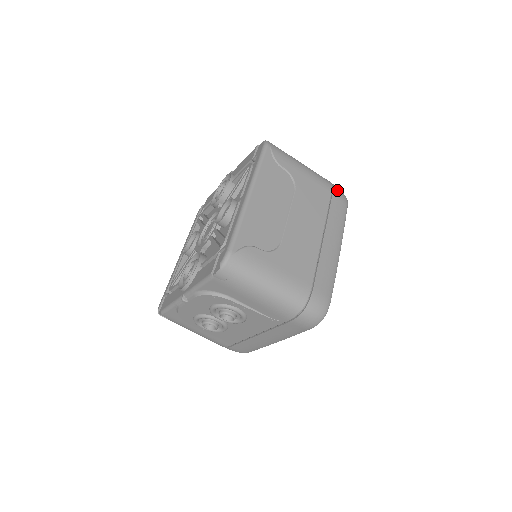
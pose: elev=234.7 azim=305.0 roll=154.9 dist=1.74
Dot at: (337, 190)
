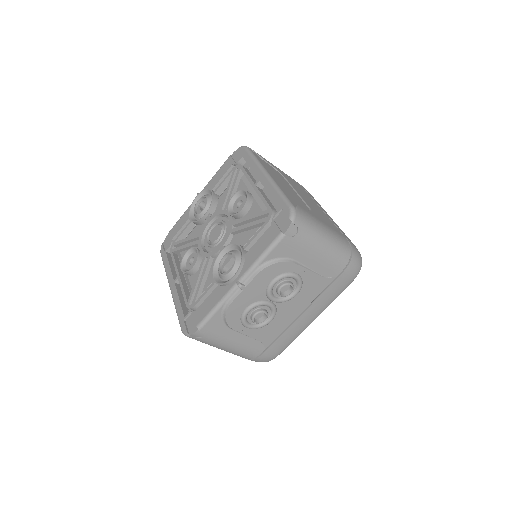
Dot at: occluded
